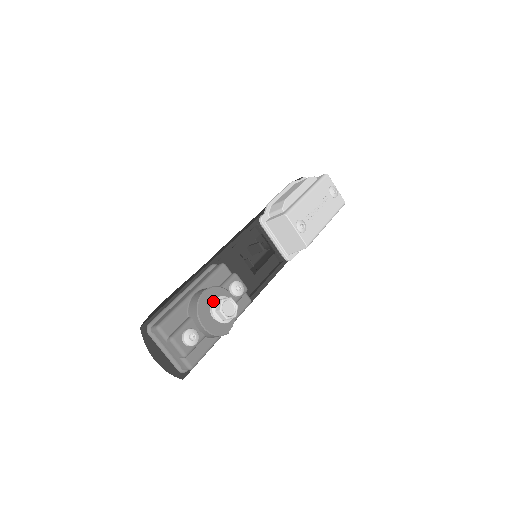
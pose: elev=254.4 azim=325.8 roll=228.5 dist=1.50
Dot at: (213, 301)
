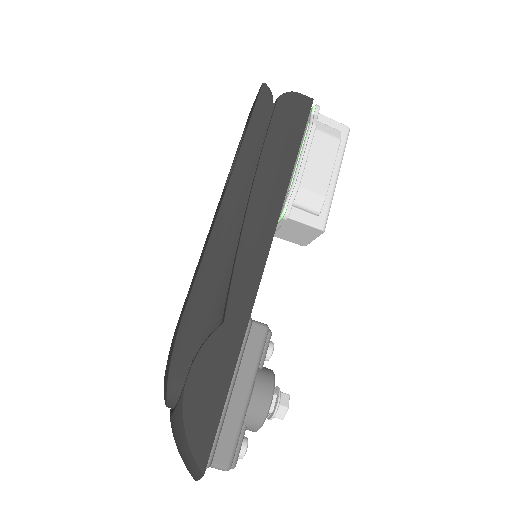
Dot at: occluded
